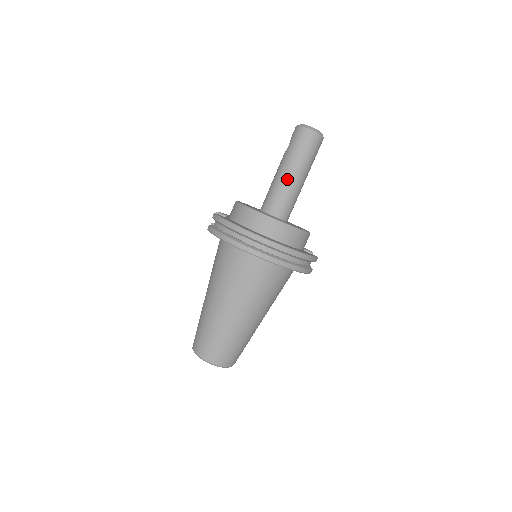
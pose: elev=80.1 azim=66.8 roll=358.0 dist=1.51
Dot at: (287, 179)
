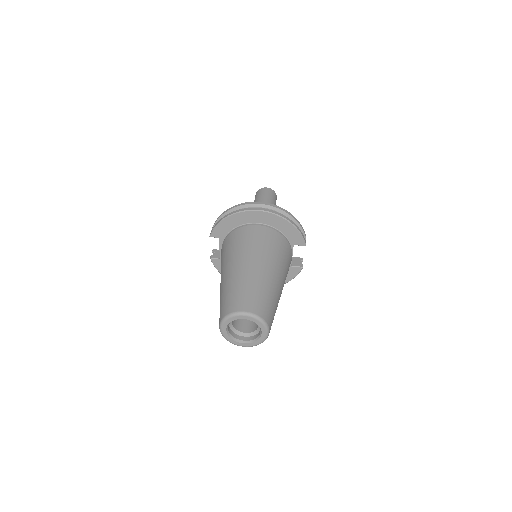
Dot at: occluded
